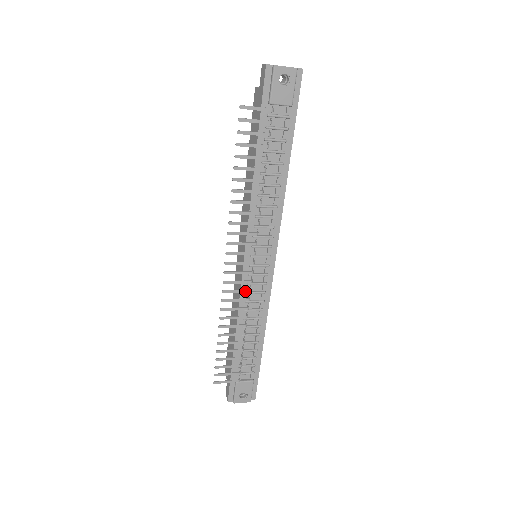
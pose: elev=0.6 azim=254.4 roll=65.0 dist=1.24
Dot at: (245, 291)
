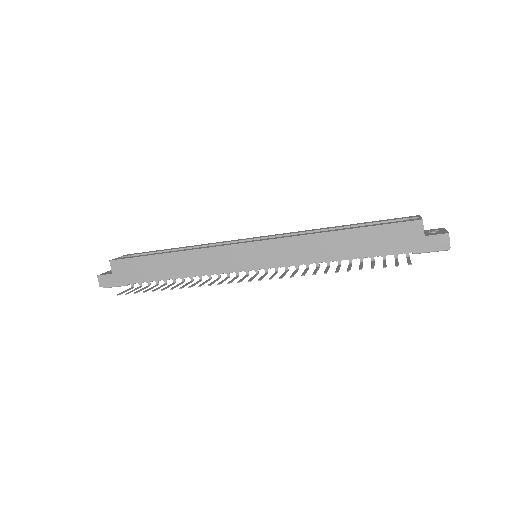
Dot at: occluded
